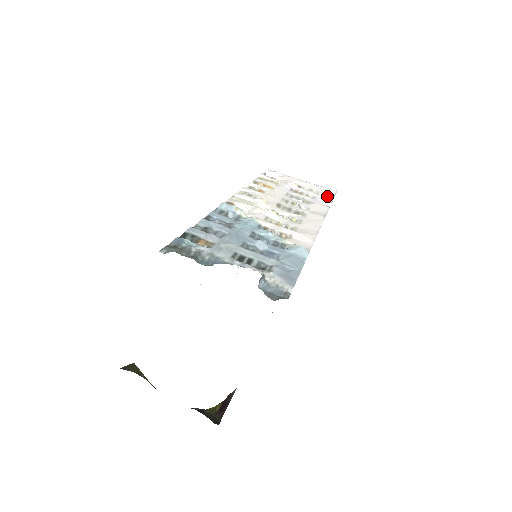
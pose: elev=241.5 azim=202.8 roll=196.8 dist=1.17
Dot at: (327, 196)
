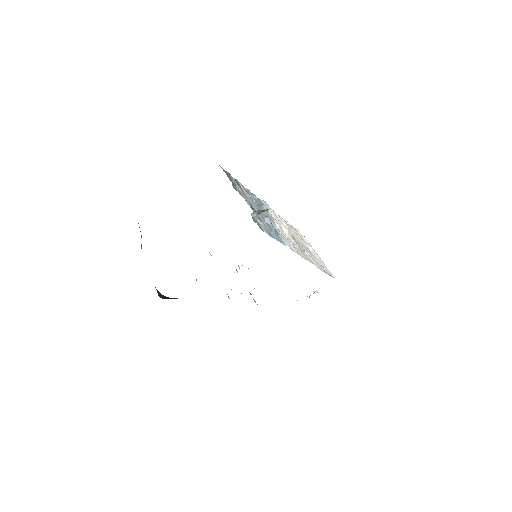
Dot at: (326, 271)
